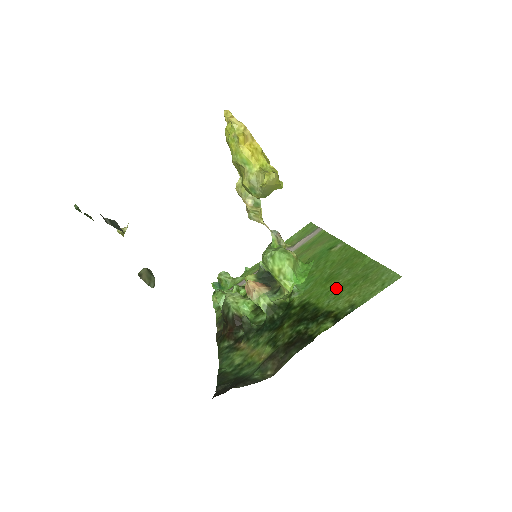
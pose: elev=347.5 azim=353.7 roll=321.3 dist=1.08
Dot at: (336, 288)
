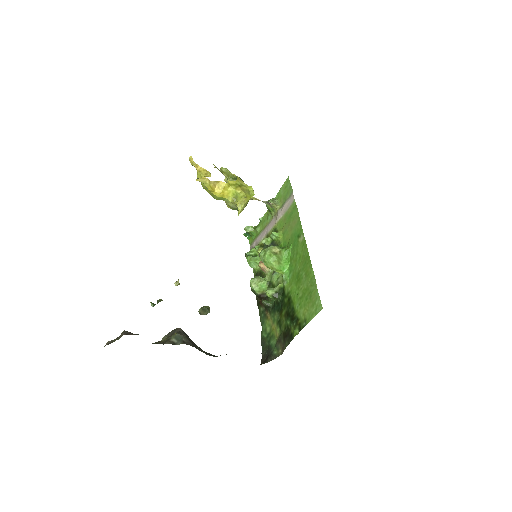
Dot at: (300, 294)
